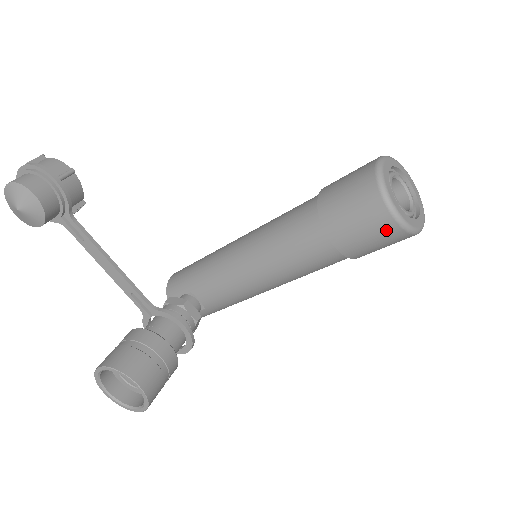
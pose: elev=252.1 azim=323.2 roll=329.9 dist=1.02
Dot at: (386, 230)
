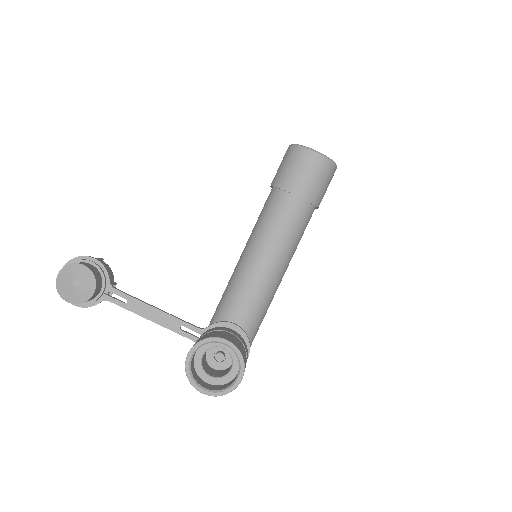
Dot at: (318, 164)
